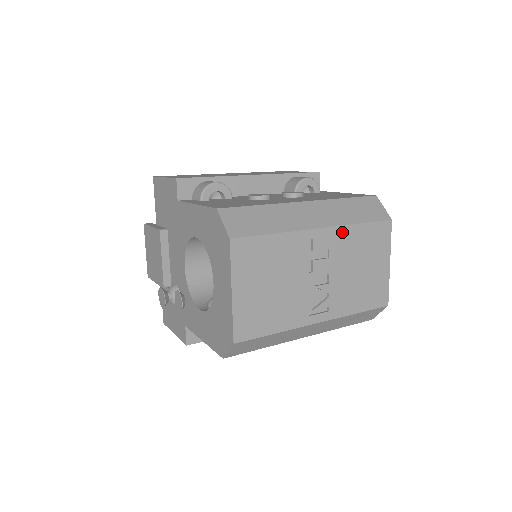
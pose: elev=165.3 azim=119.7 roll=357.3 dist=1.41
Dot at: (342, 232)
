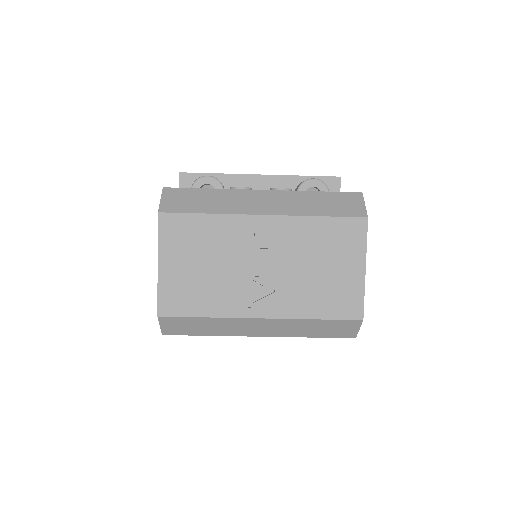
Dot at: (294, 223)
